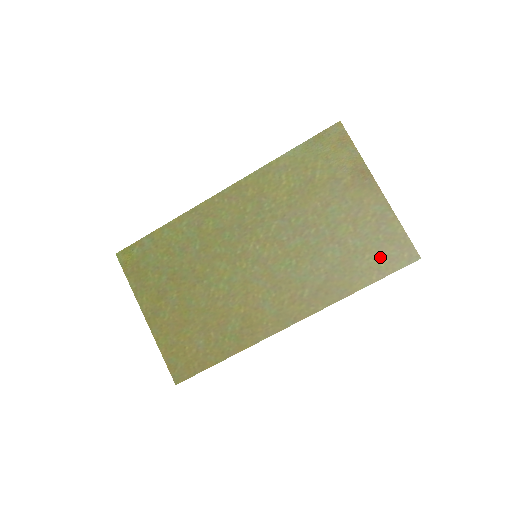
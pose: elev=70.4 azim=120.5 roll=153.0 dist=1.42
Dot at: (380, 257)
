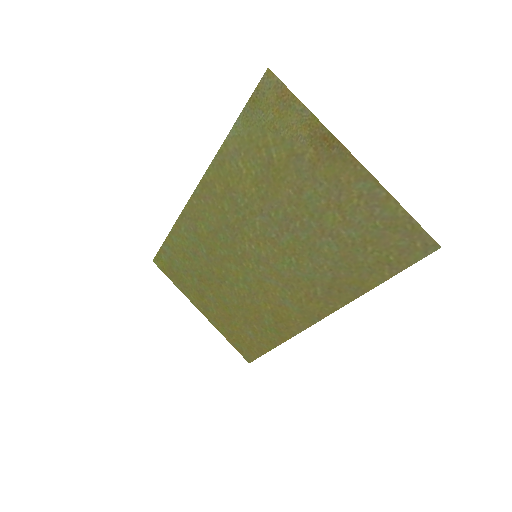
Dot at: (386, 249)
